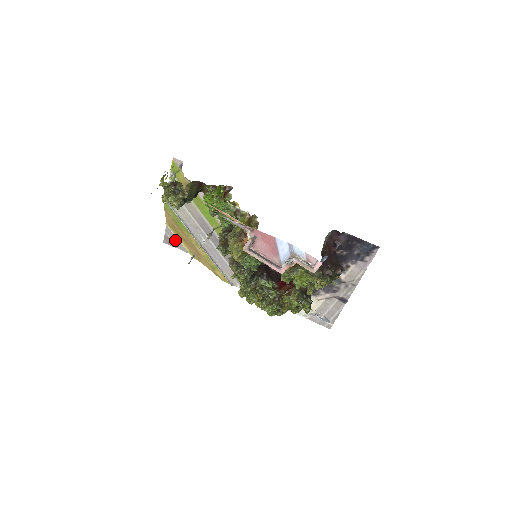
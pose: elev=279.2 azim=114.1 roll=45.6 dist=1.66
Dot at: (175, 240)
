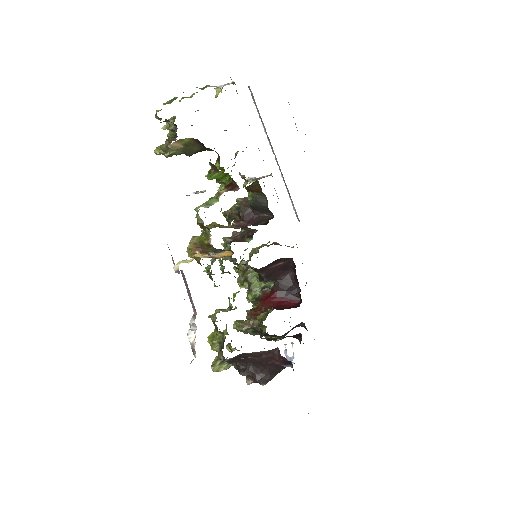
Dot at: occluded
